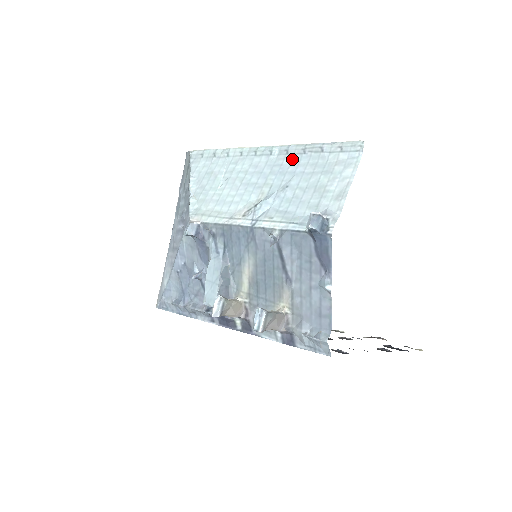
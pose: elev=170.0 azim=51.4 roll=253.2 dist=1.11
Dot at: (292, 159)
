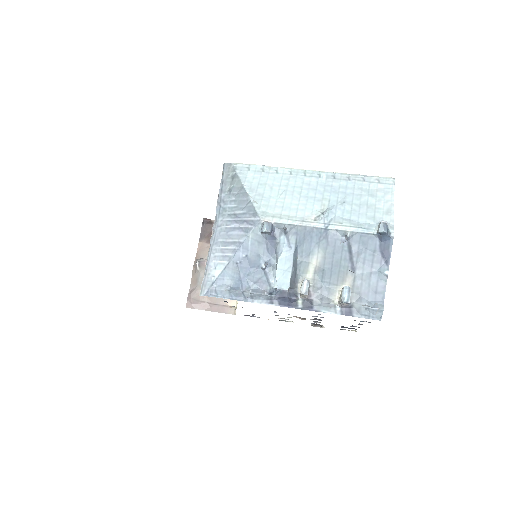
Dot at: (340, 183)
